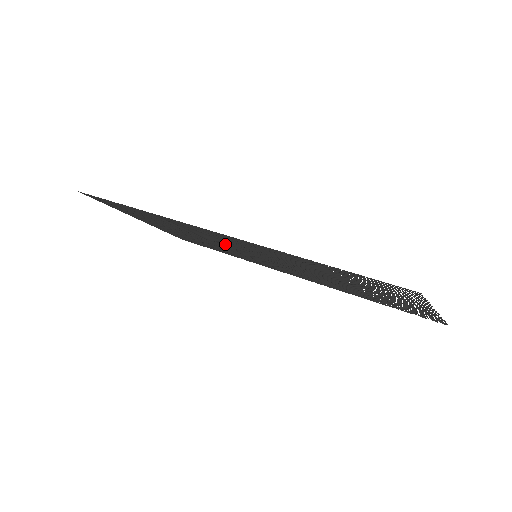
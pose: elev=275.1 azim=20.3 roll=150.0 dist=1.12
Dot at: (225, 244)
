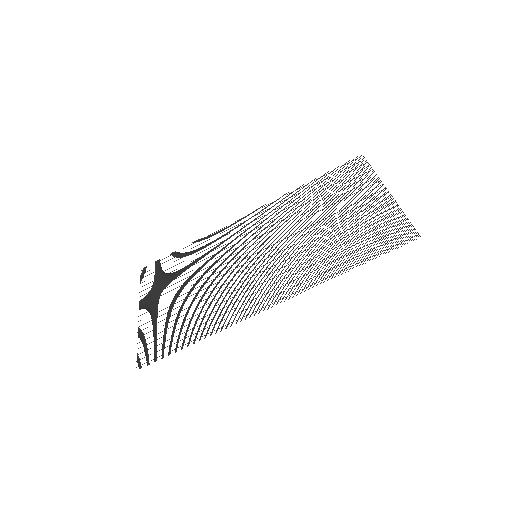
Dot at: occluded
